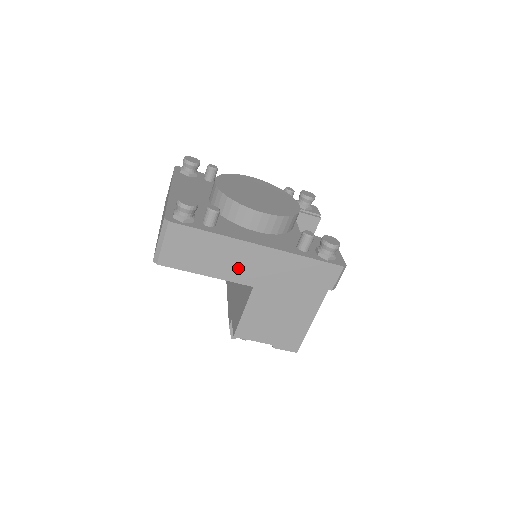
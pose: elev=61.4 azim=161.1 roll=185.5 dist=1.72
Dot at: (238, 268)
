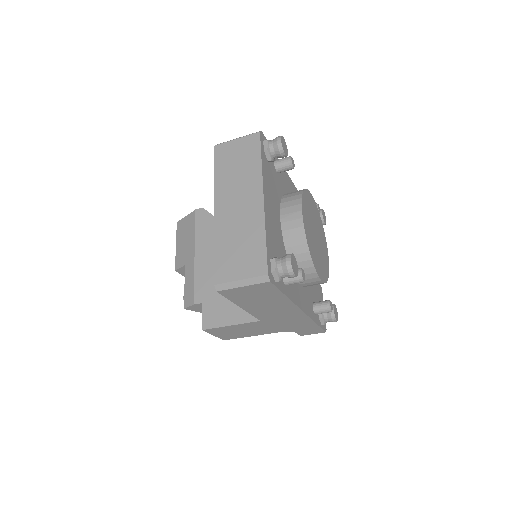
Dot at: (269, 312)
